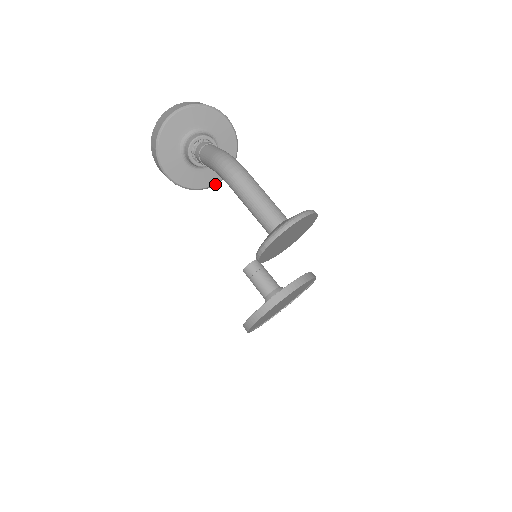
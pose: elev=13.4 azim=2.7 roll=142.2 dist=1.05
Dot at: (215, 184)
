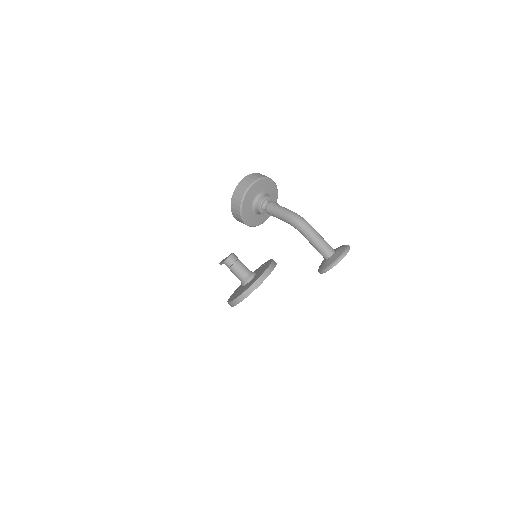
Dot at: occluded
